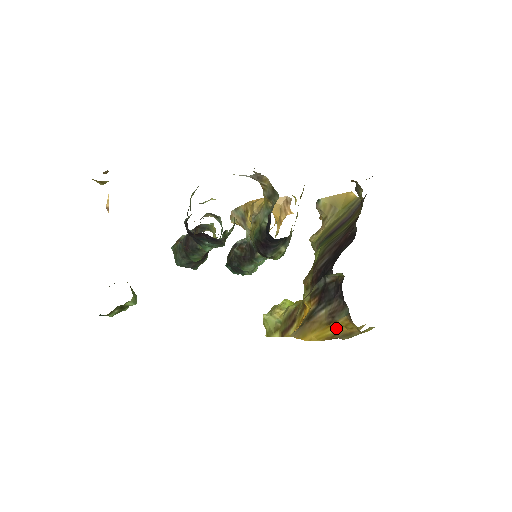
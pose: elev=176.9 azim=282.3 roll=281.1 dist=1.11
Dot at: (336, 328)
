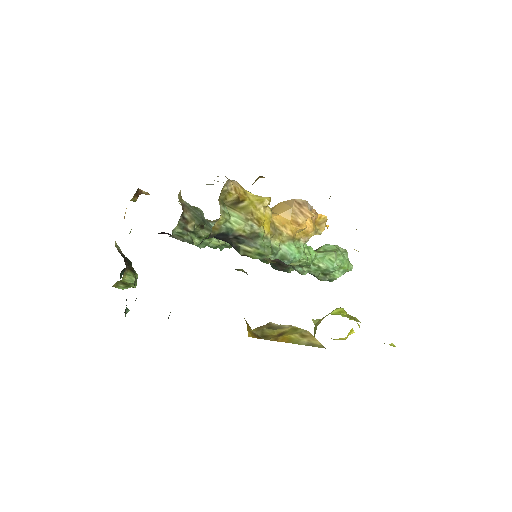
Dot at: occluded
